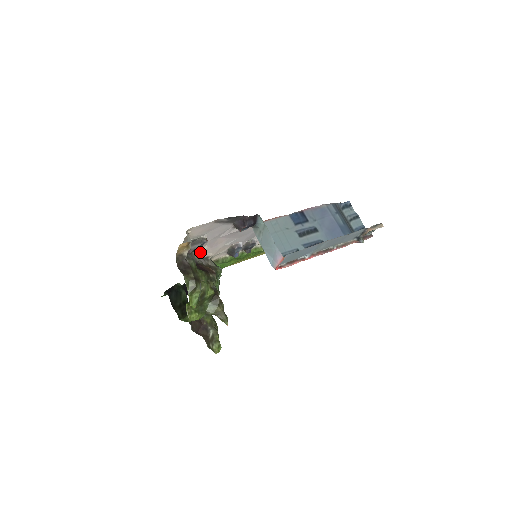
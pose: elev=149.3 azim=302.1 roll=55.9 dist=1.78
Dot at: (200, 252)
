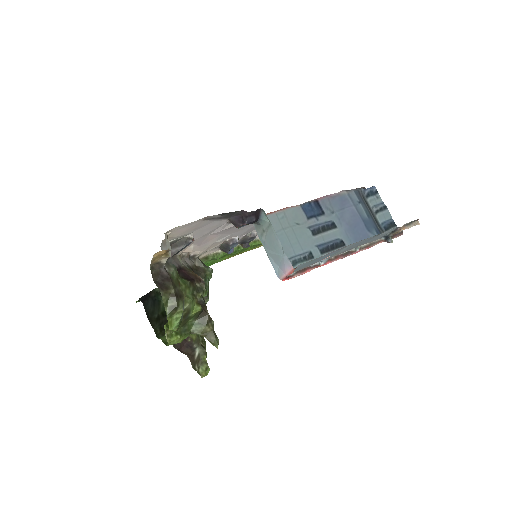
Dot at: (184, 251)
